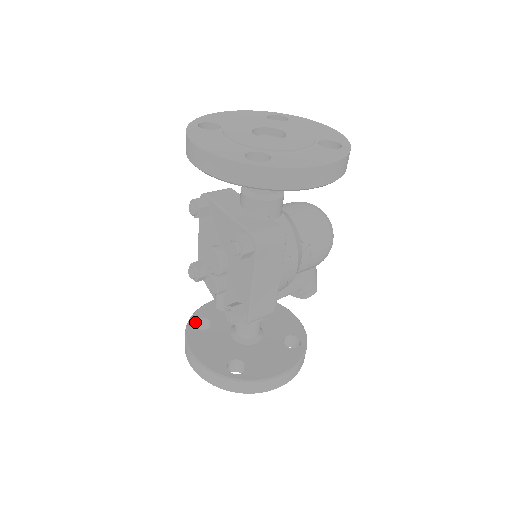
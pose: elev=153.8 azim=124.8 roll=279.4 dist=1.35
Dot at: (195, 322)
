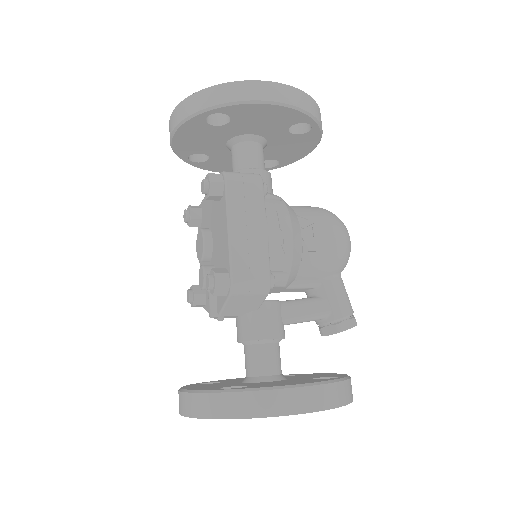
Dot at: occluded
